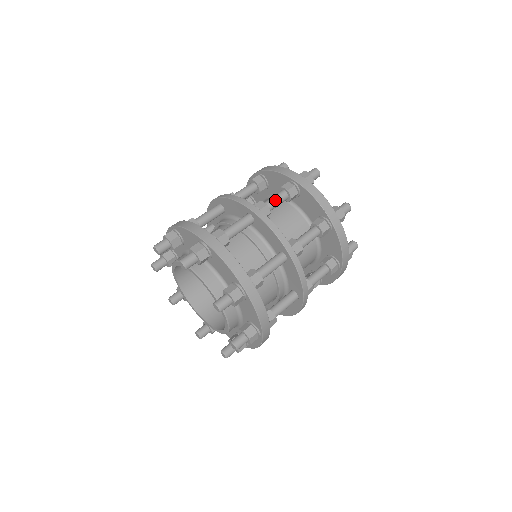
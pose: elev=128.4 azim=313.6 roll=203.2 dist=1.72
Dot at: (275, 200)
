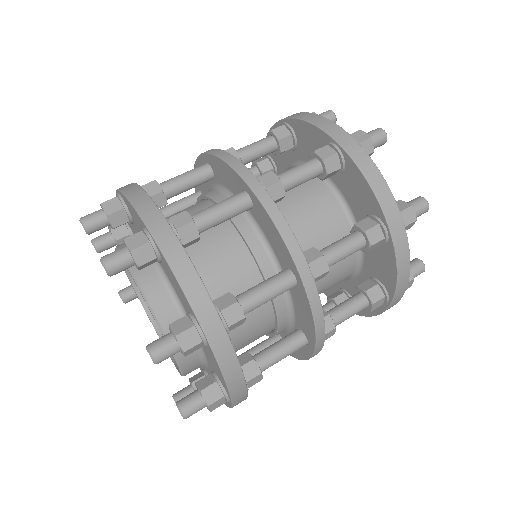
Dot at: (251, 145)
